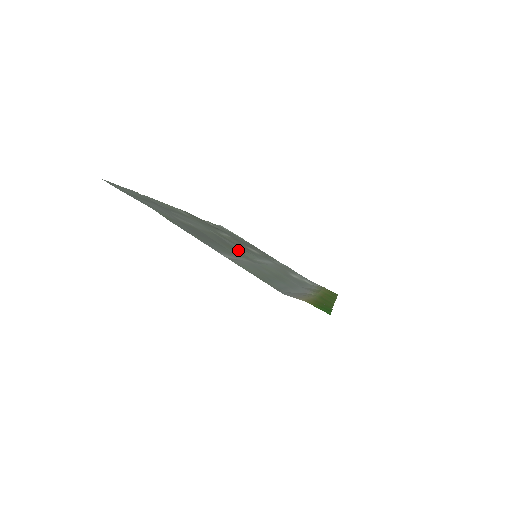
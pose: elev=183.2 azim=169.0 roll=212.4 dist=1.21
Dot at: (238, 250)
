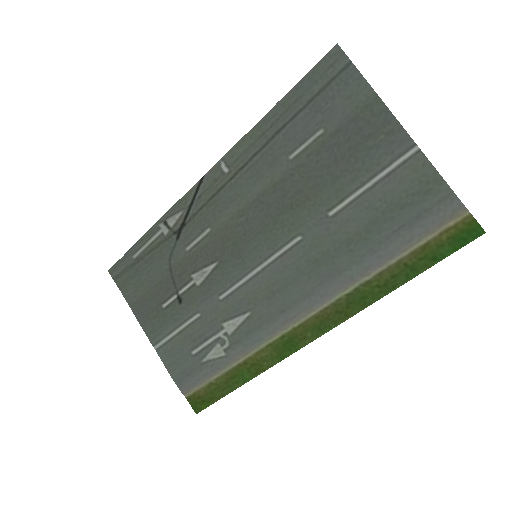
Dot at: (278, 223)
